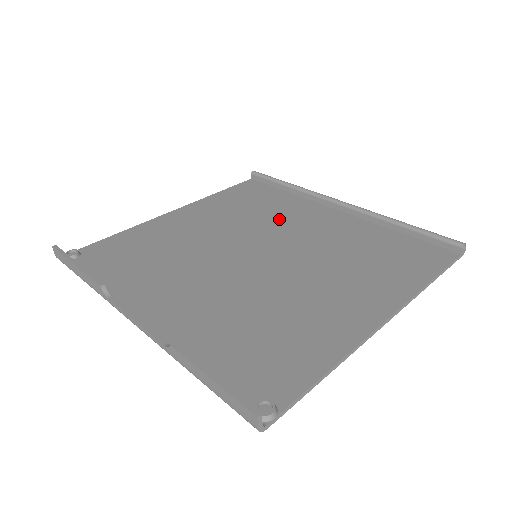
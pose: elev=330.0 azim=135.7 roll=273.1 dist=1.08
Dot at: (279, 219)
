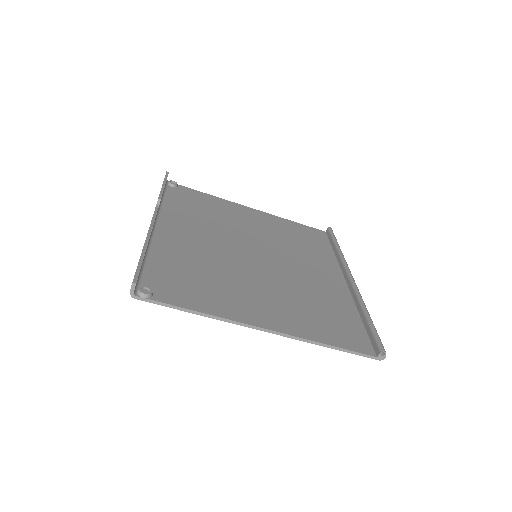
Dot at: (301, 256)
